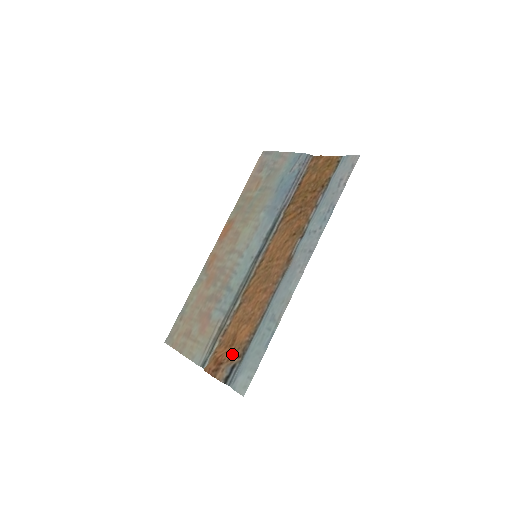
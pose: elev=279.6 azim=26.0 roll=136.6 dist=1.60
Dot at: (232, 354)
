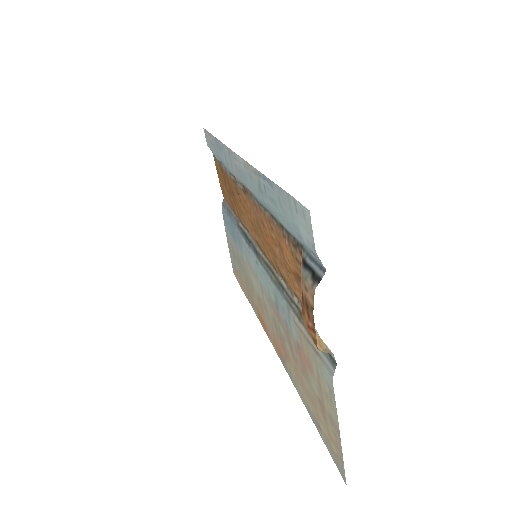
Dot at: occluded
